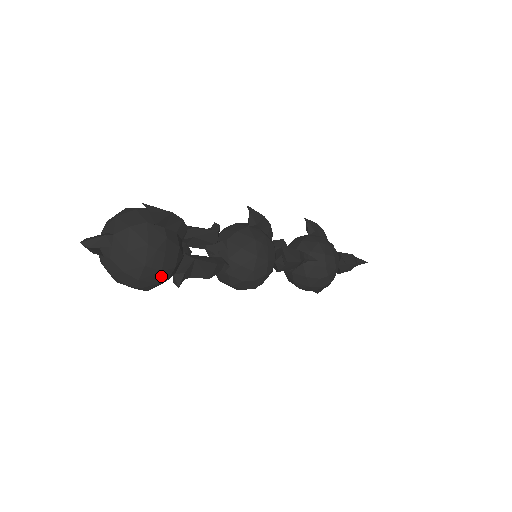
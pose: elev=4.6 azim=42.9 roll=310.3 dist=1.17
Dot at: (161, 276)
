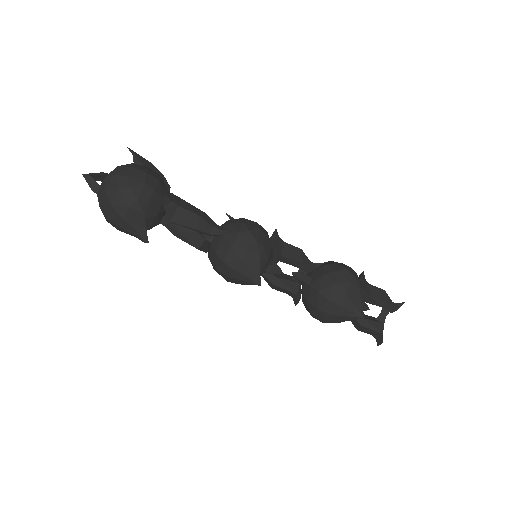
Dot at: (147, 178)
